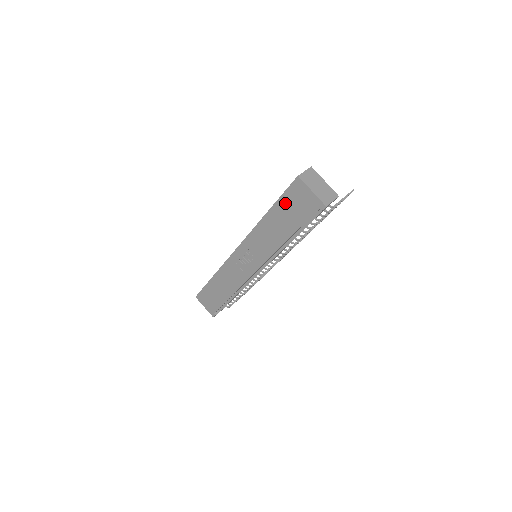
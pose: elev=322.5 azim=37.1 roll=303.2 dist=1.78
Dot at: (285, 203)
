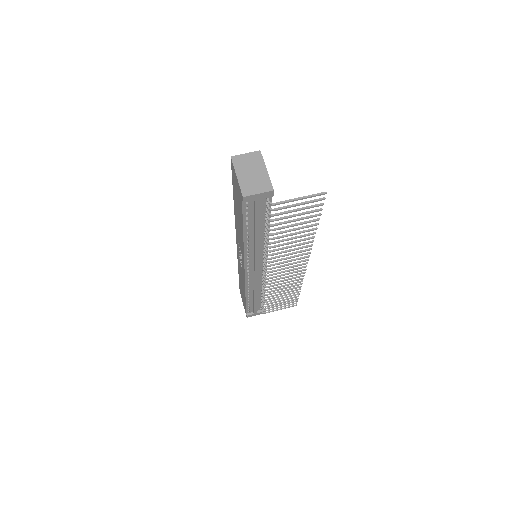
Dot at: (234, 190)
